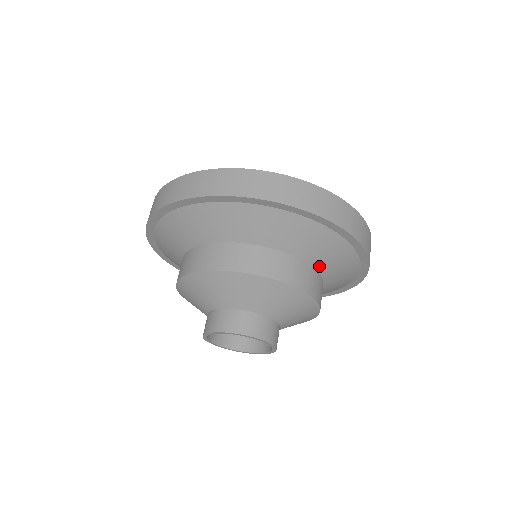
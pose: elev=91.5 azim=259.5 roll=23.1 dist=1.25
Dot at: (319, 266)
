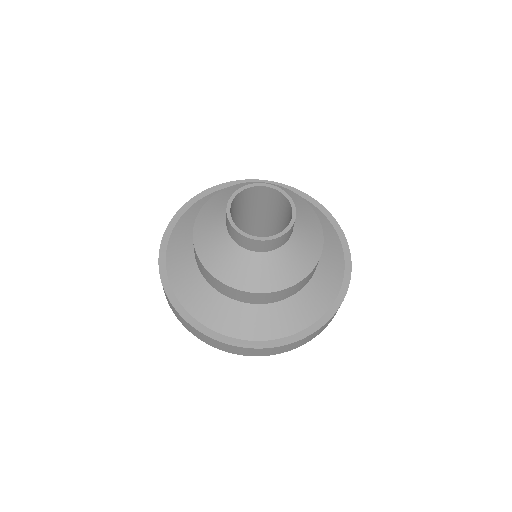
Dot at: occluded
